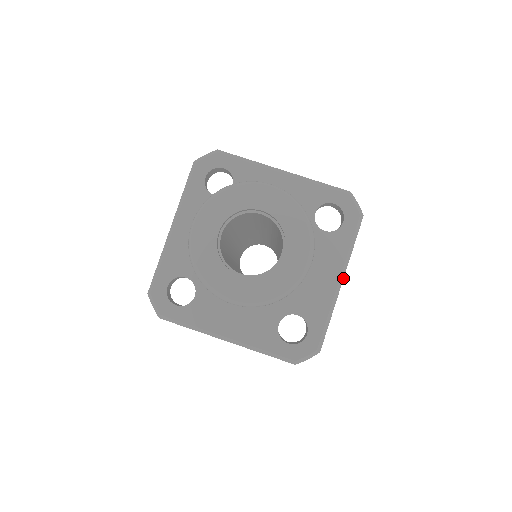
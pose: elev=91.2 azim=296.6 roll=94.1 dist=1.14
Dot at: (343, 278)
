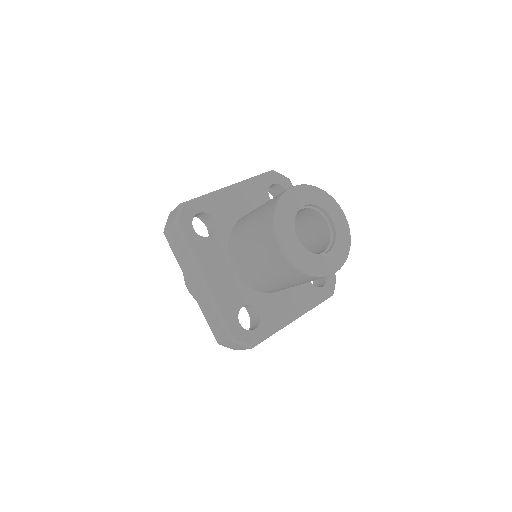
Dot at: occluded
